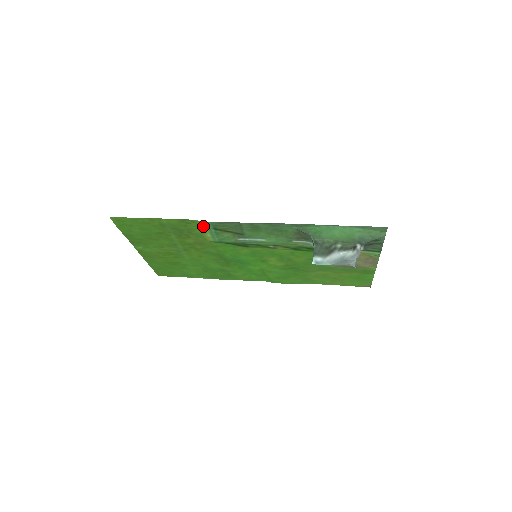
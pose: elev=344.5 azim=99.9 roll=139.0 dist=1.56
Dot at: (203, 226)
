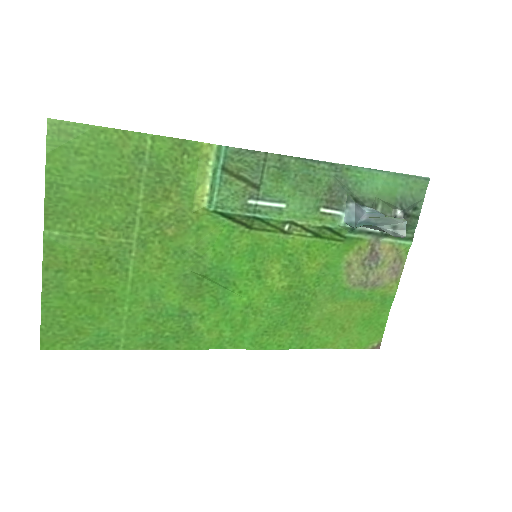
Dot at: (207, 161)
